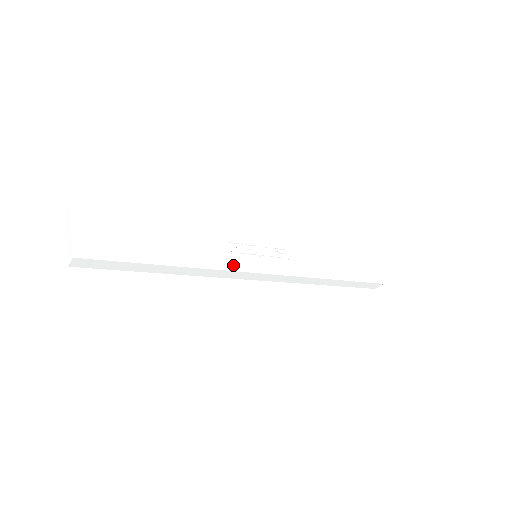
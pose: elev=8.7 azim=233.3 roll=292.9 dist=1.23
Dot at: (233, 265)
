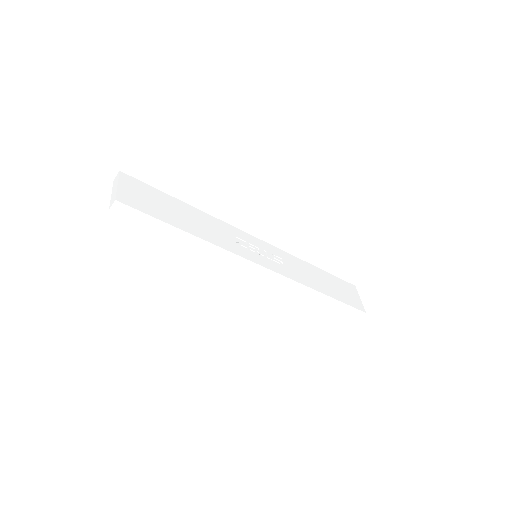
Dot at: (236, 251)
